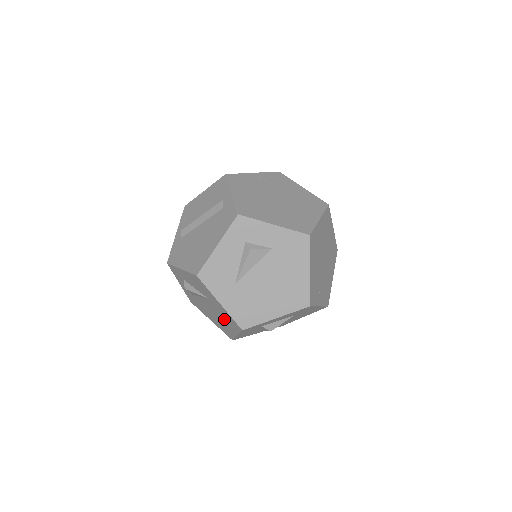
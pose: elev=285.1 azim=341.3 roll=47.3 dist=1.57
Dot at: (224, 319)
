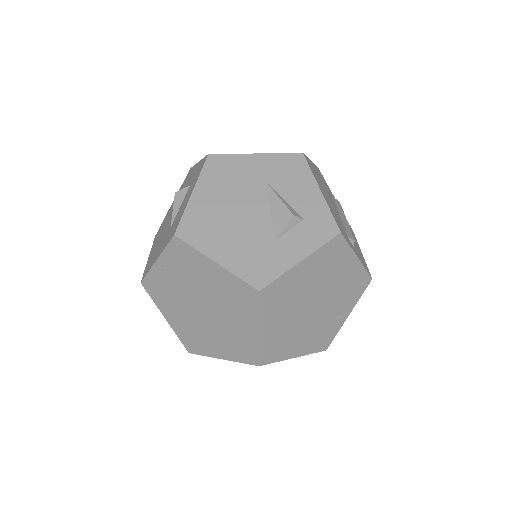
Dot at: occluded
